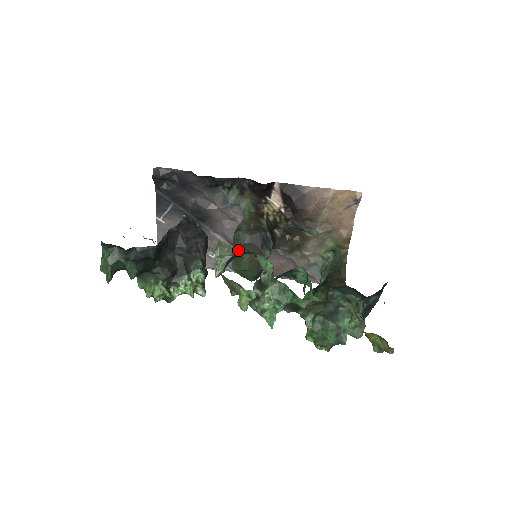
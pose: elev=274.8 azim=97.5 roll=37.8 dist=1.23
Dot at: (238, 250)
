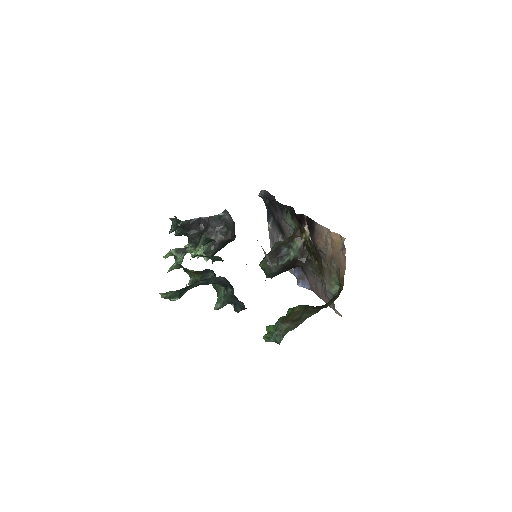
Dot at: occluded
